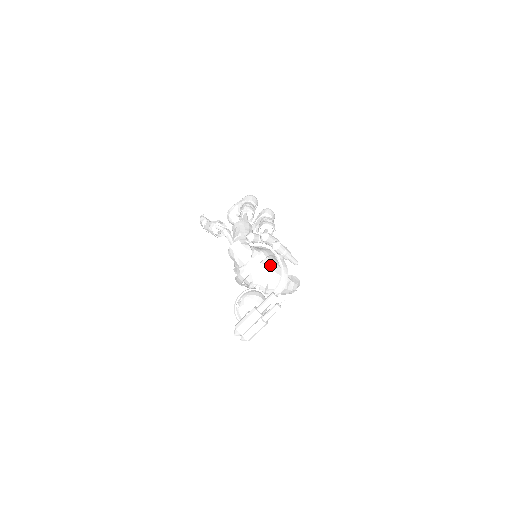
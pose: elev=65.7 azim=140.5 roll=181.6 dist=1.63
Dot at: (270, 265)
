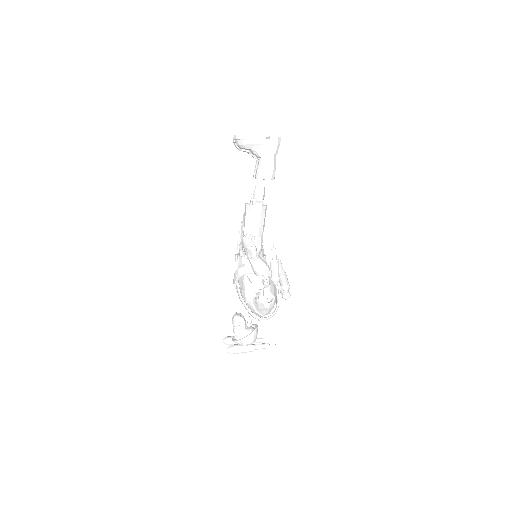
Dot at: occluded
